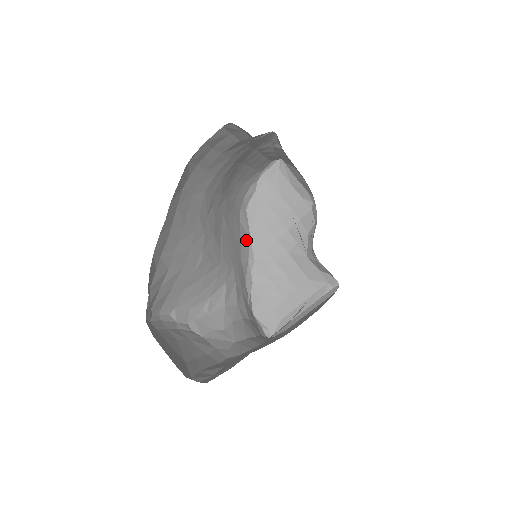
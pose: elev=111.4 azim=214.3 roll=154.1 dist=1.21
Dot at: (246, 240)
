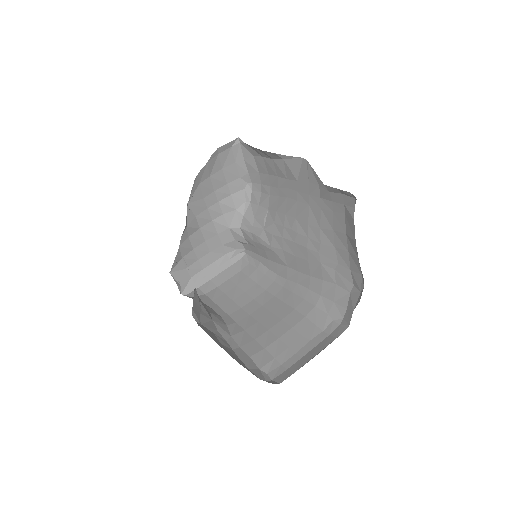
Dot at: (189, 209)
